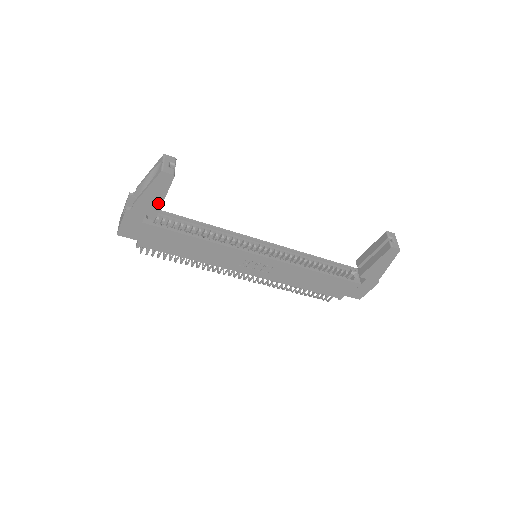
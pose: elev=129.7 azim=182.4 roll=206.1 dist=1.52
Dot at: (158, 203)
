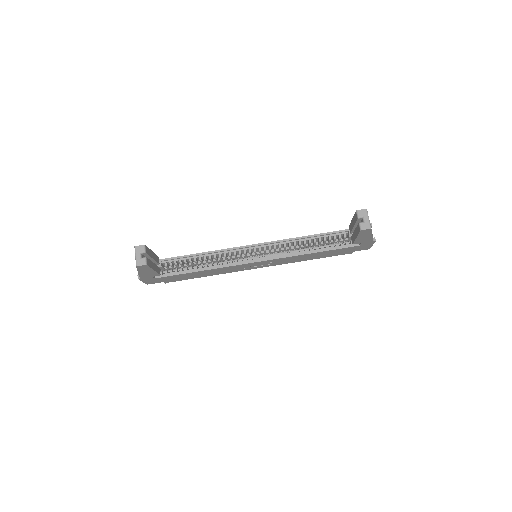
Dot at: (153, 272)
